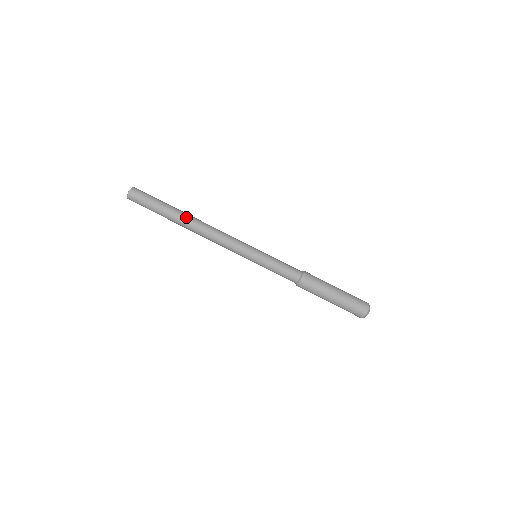
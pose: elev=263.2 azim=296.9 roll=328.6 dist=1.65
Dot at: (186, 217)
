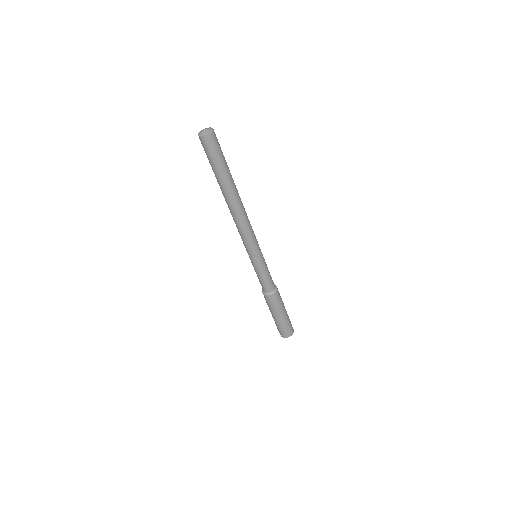
Dot at: (232, 196)
